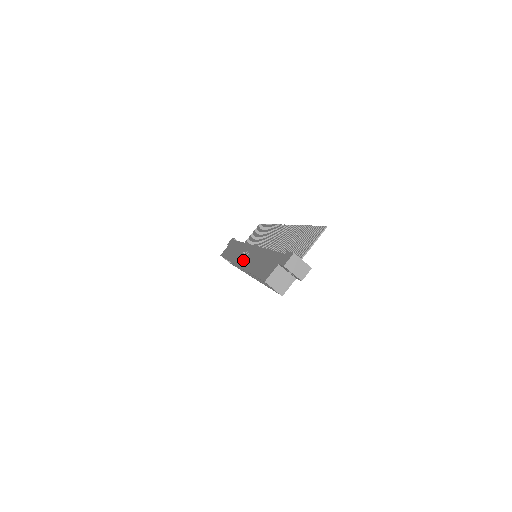
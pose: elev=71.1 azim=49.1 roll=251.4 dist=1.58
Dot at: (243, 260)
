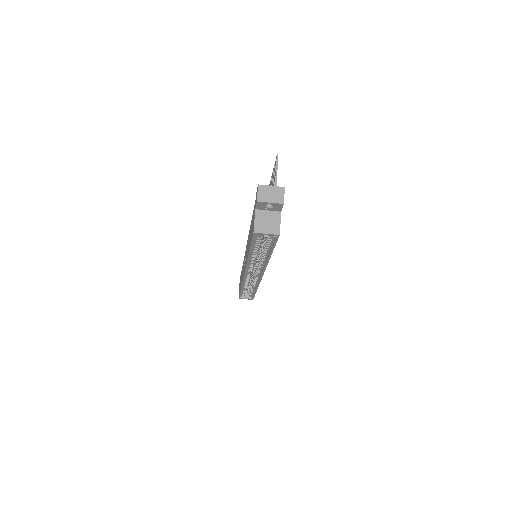
Dot at: occluded
